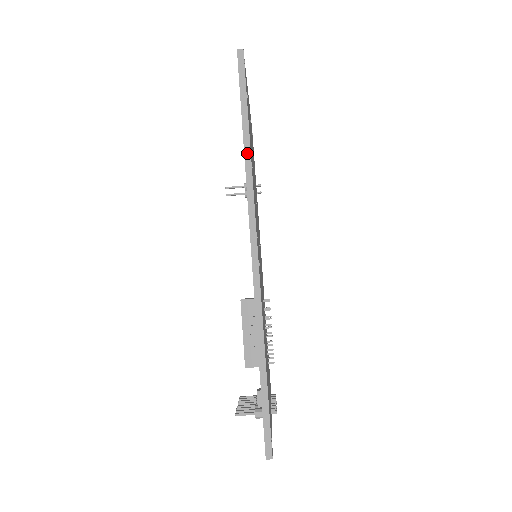
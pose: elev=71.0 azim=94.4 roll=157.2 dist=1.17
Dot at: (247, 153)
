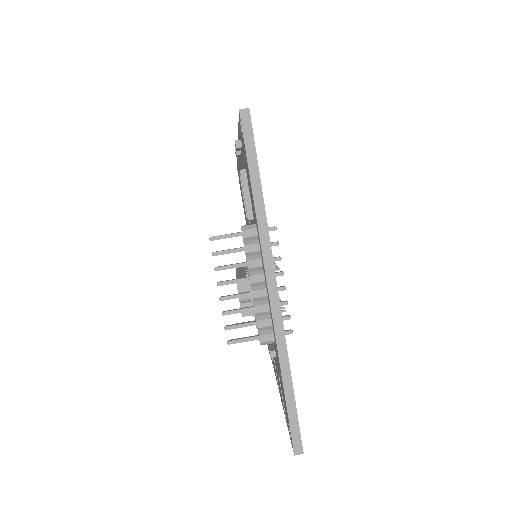
Dot at: occluded
